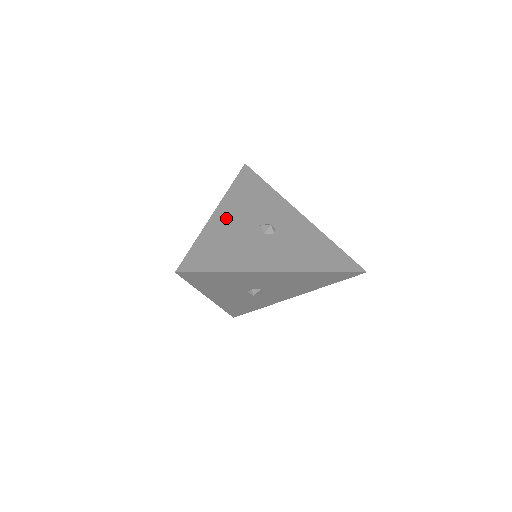
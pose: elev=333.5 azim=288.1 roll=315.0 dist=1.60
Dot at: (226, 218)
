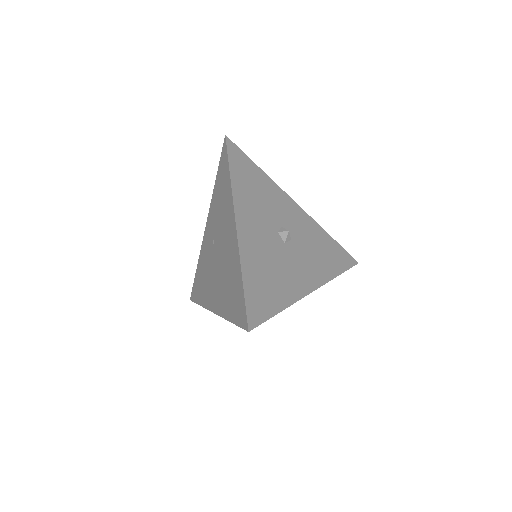
Dot at: (249, 231)
